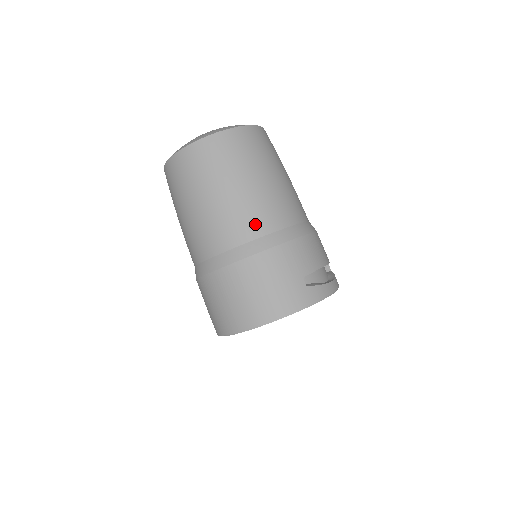
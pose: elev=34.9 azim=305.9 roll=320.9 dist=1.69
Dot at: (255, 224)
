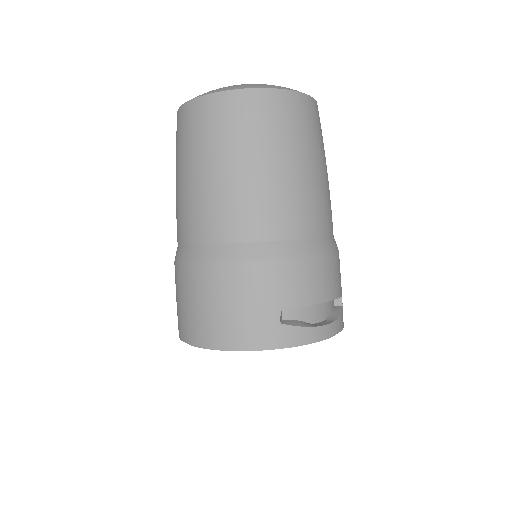
Dot at: (242, 224)
